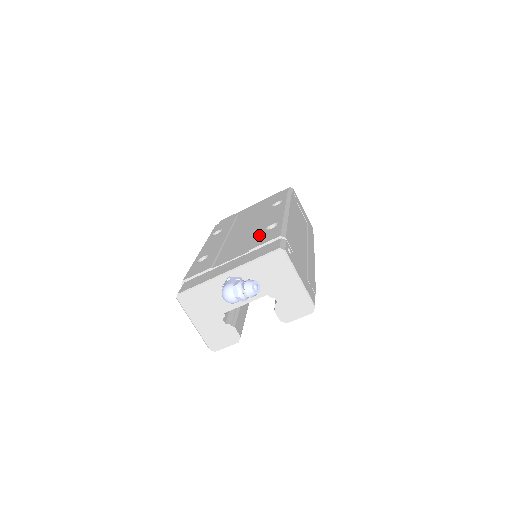
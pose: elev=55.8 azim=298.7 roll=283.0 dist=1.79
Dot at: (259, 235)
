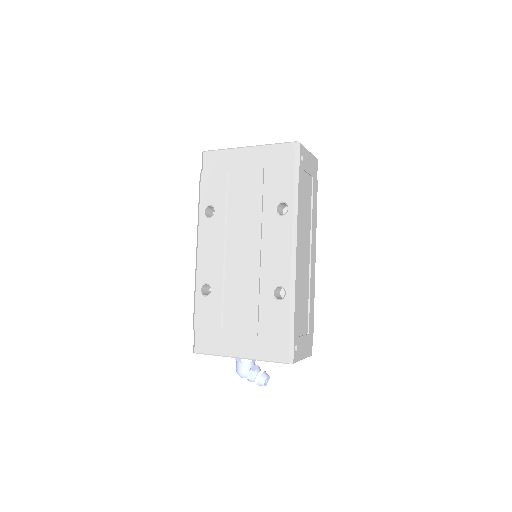
Dot at: (265, 304)
